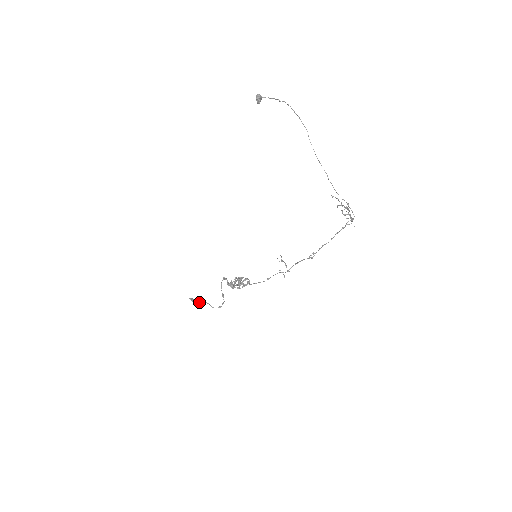
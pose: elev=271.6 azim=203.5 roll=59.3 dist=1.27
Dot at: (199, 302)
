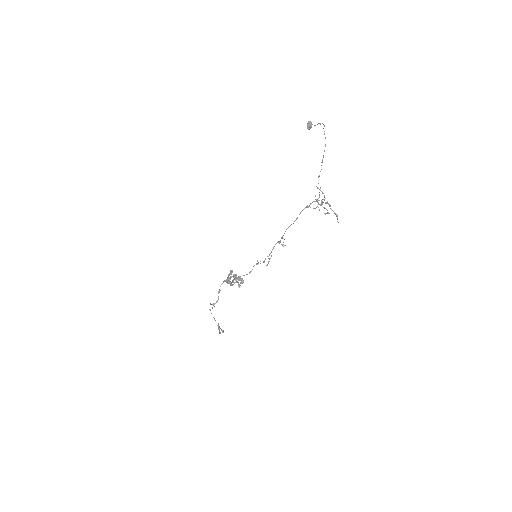
Dot at: (223, 331)
